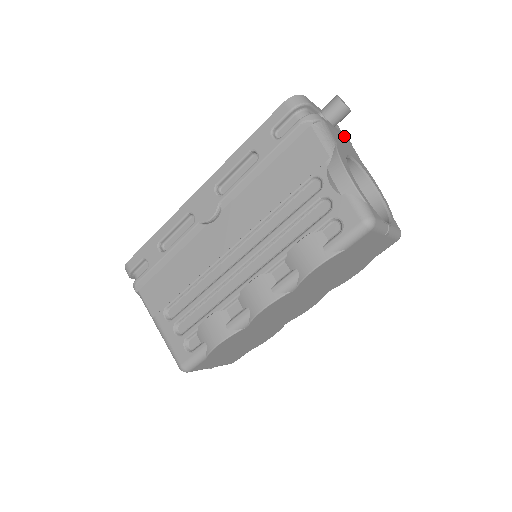
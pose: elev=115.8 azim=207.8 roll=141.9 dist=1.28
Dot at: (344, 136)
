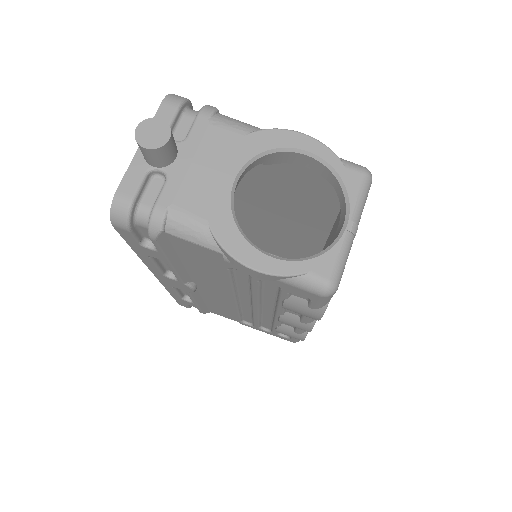
Dot at: (196, 135)
